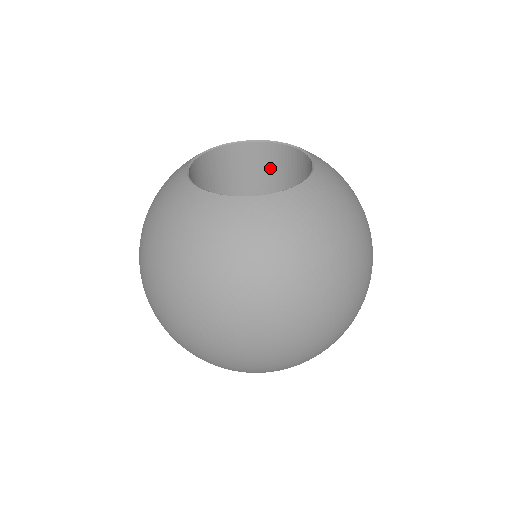
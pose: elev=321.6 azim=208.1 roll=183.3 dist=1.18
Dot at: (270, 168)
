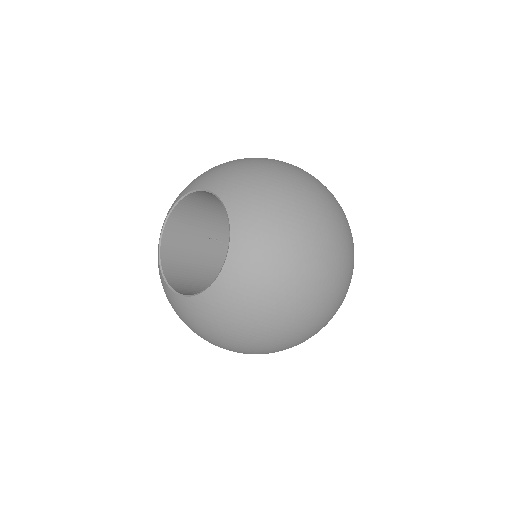
Dot at: occluded
